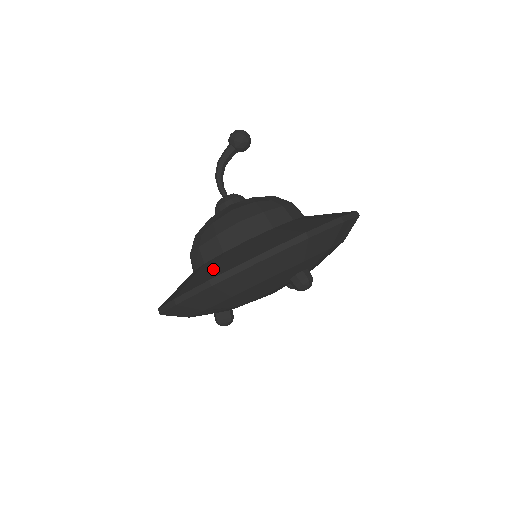
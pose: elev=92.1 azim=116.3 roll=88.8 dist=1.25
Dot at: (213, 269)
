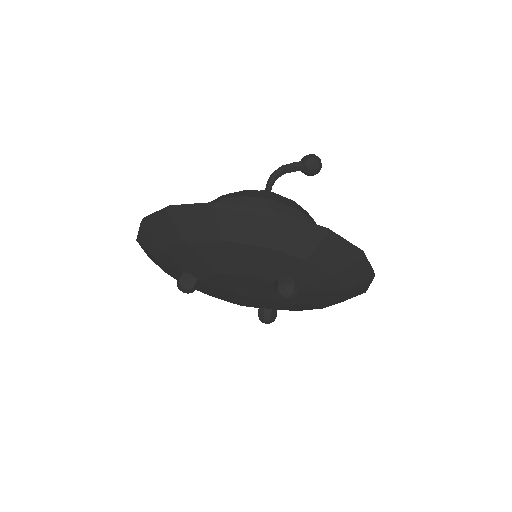
Dot at: occluded
